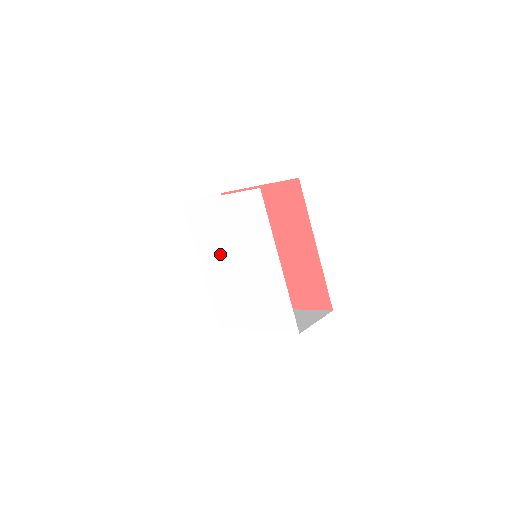
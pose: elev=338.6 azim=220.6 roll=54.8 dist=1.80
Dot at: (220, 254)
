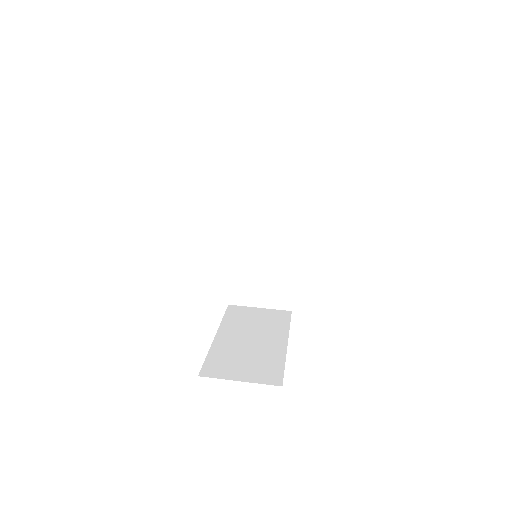
Dot at: occluded
